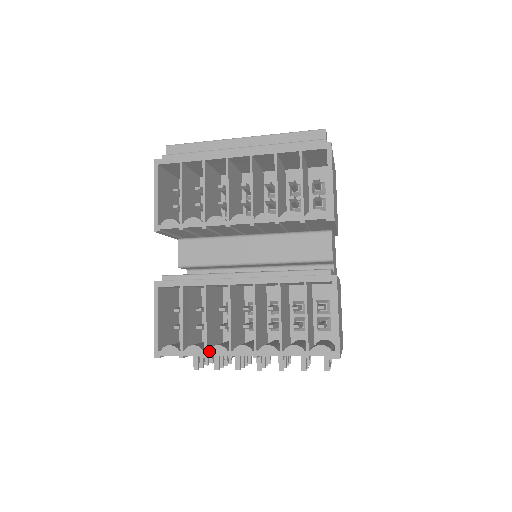
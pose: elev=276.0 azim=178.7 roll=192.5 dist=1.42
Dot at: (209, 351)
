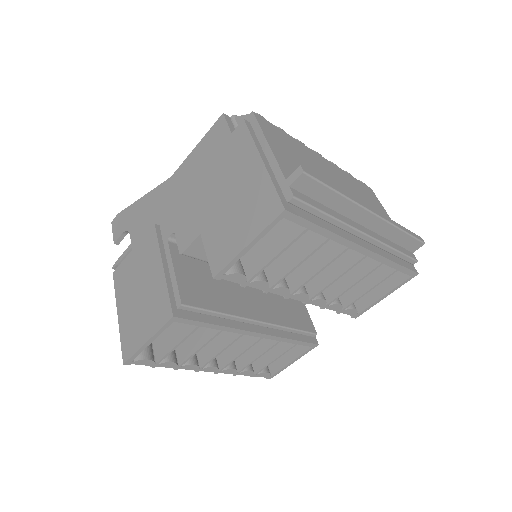
Dot at: (183, 367)
